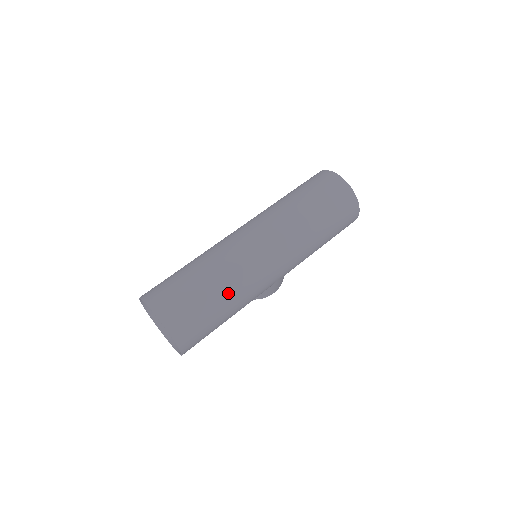
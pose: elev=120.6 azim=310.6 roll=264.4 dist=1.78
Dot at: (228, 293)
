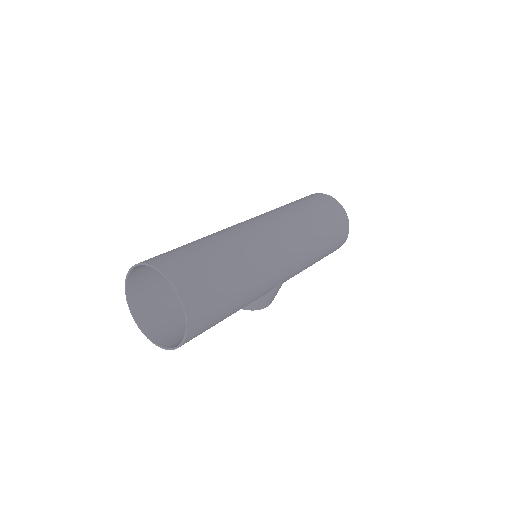
Dot at: (244, 272)
